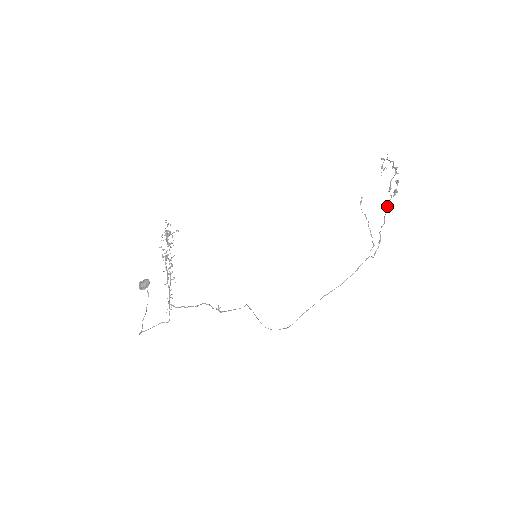
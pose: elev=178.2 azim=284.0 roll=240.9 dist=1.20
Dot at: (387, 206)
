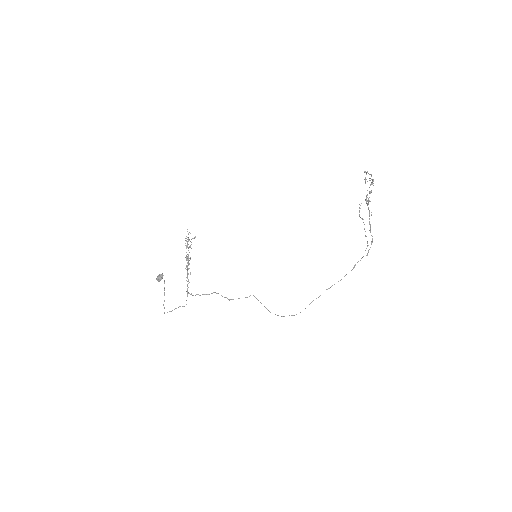
Dot at: occluded
